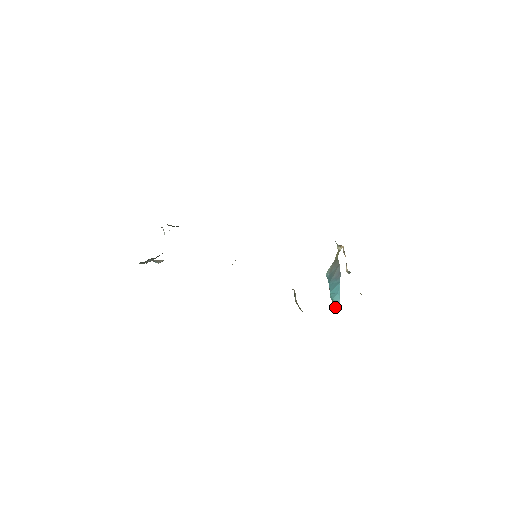
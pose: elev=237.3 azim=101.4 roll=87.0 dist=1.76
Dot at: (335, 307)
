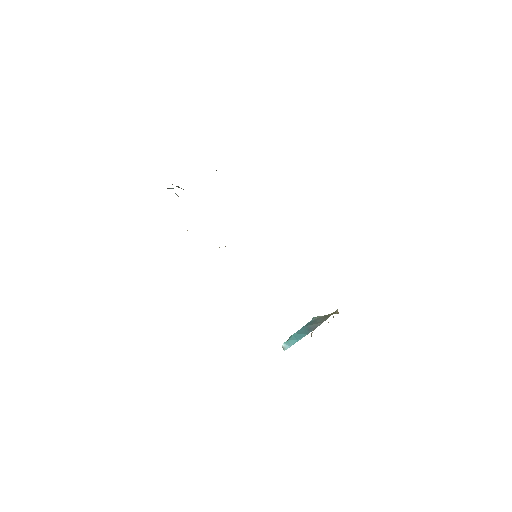
Dot at: (283, 347)
